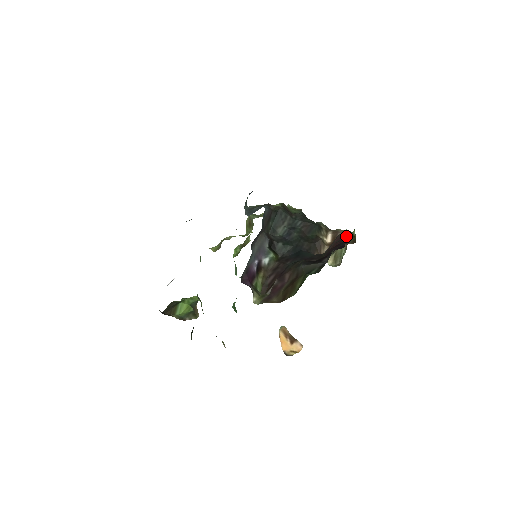
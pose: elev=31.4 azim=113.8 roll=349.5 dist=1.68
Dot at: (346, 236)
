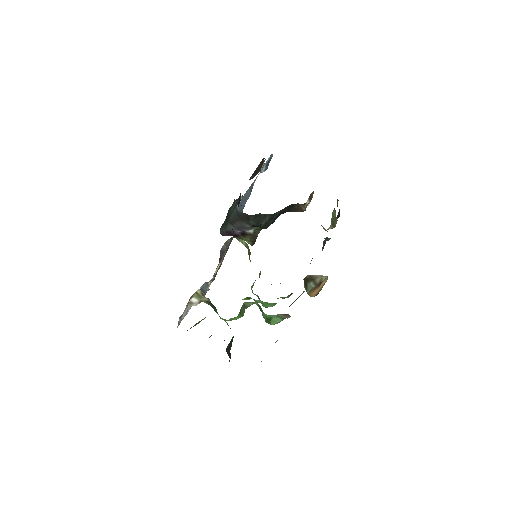
Dot at: occluded
